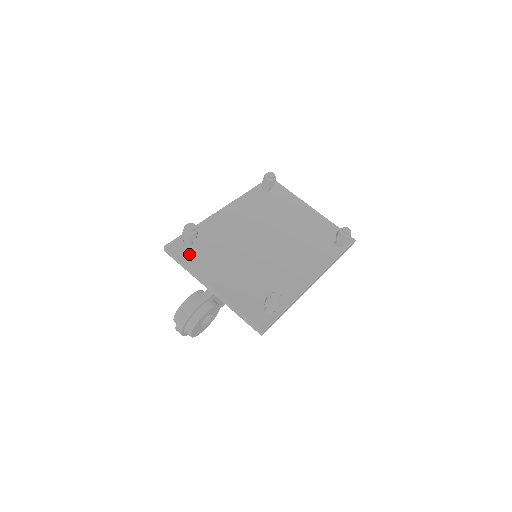
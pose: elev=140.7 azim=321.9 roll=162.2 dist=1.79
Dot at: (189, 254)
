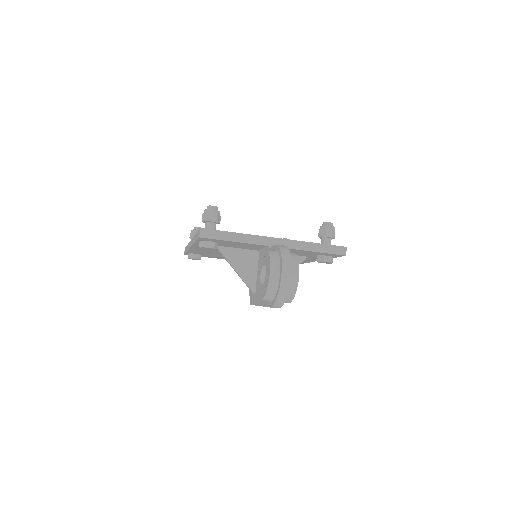
Dot at: occluded
